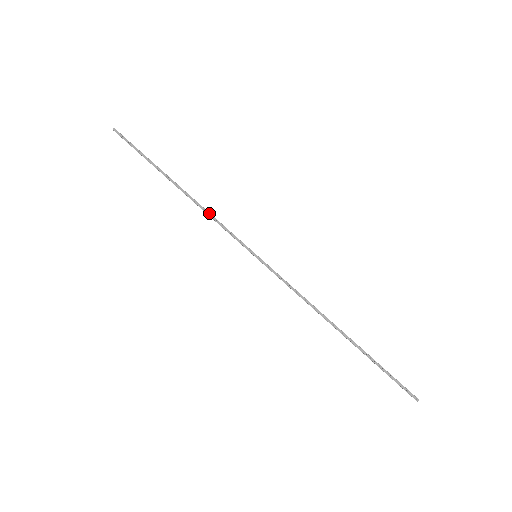
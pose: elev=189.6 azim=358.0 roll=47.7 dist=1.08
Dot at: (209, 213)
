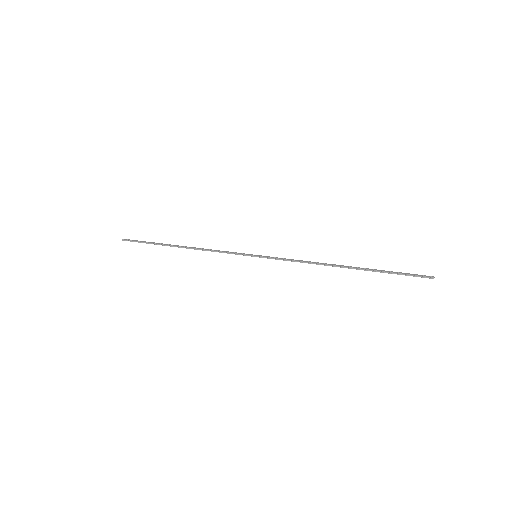
Dot at: (210, 249)
